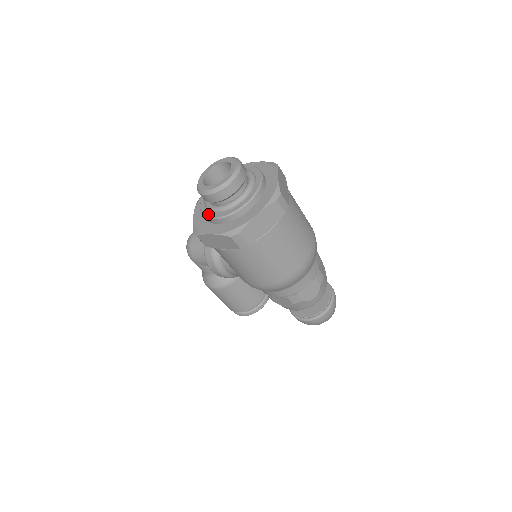
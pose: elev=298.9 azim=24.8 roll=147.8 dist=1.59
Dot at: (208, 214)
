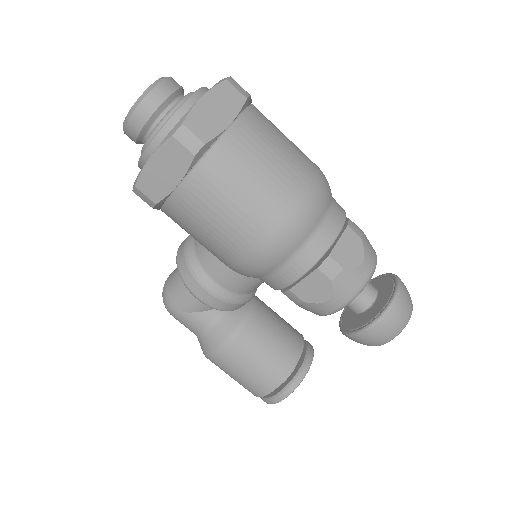
Dot at: (144, 151)
